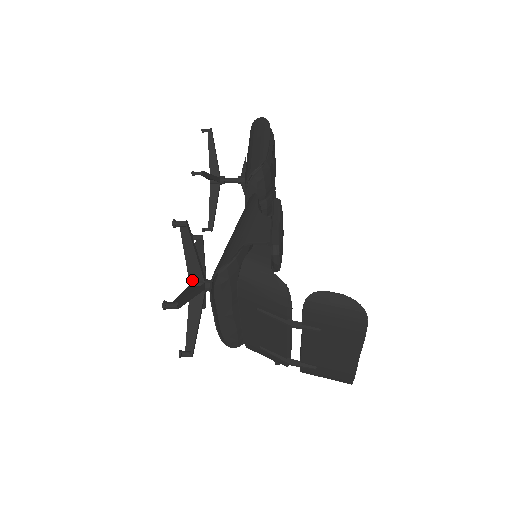
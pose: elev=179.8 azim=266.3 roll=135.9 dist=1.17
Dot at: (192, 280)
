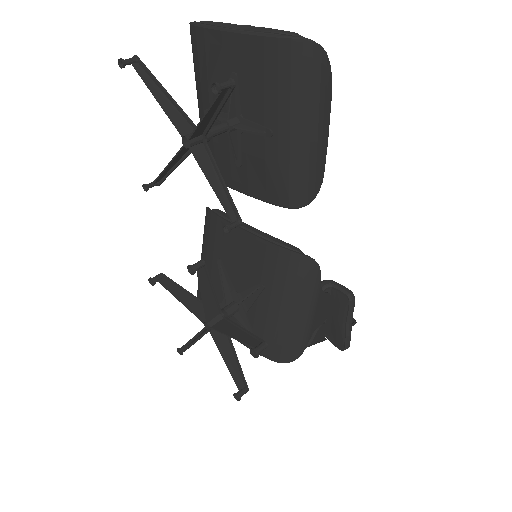
Dot at: (215, 327)
